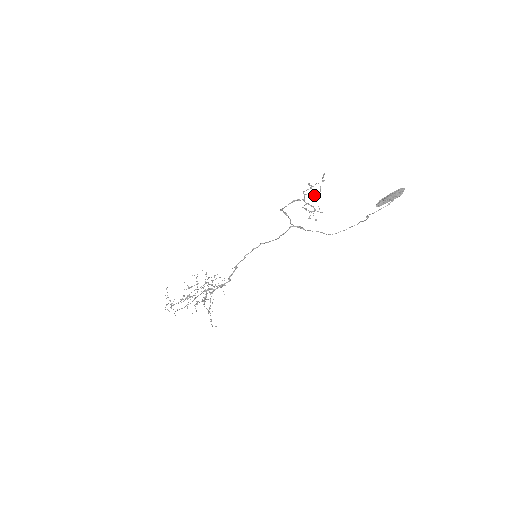
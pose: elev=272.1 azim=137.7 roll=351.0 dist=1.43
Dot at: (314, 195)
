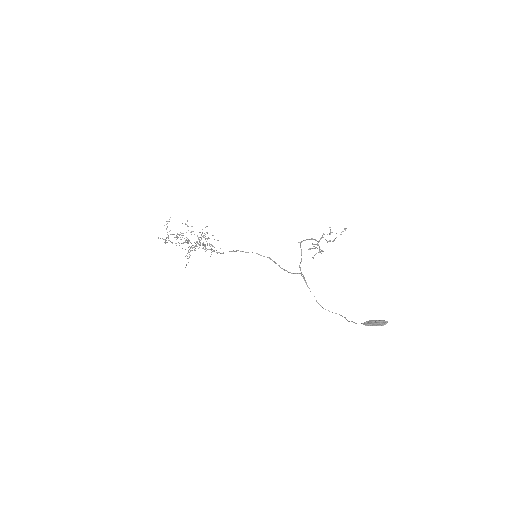
Dot at: (327, 242)
